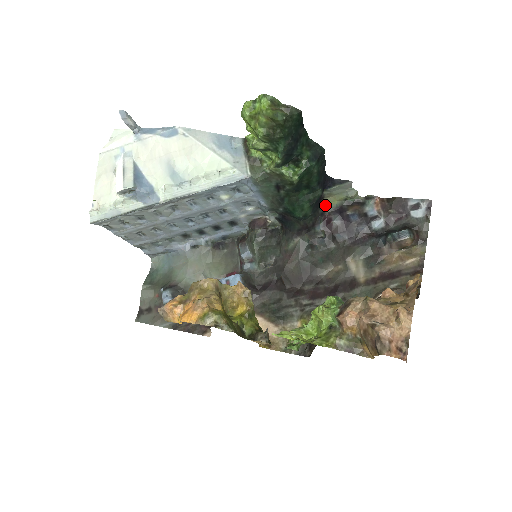
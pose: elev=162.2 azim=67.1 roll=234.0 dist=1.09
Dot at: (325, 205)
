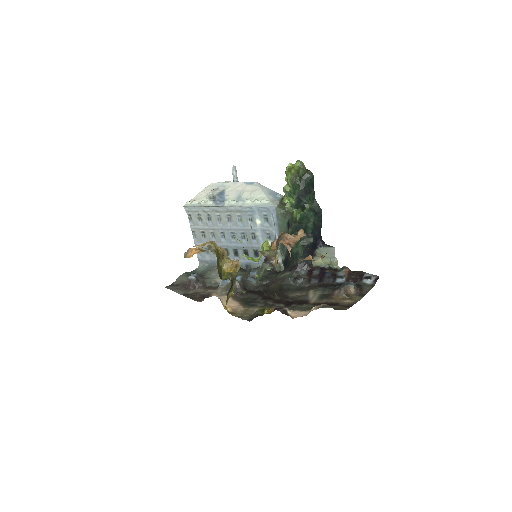
Dot at: (315, 262)
